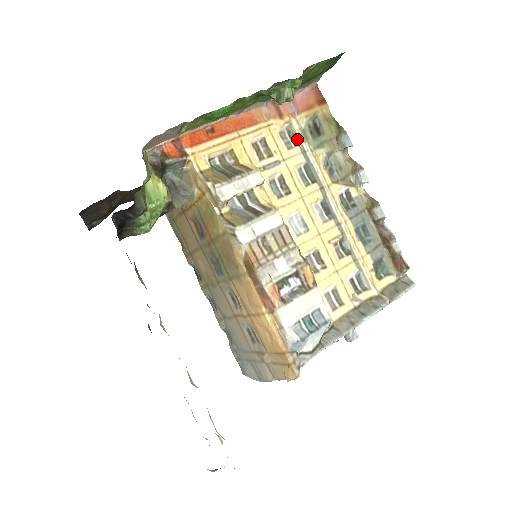
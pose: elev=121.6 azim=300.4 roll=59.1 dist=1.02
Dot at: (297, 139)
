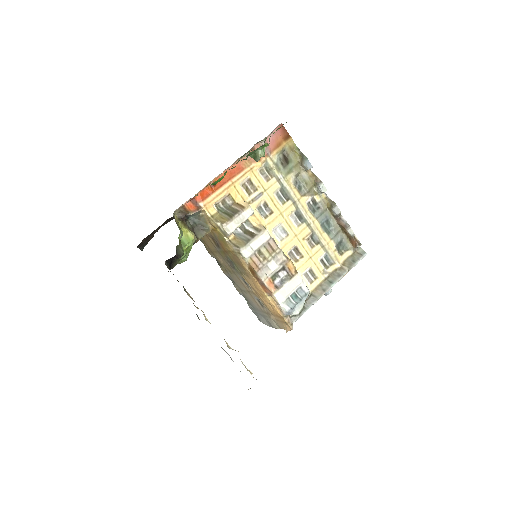
Dot at: (273, 172)
